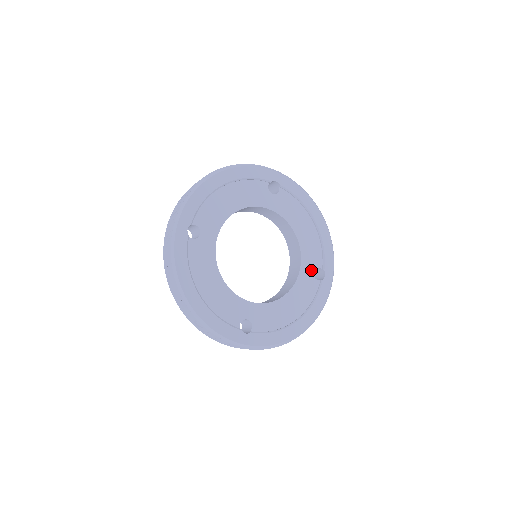
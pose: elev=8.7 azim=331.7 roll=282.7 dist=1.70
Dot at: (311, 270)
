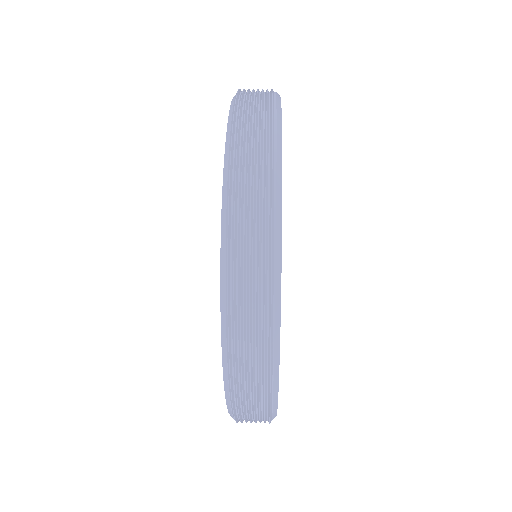
Dot at: occluded
